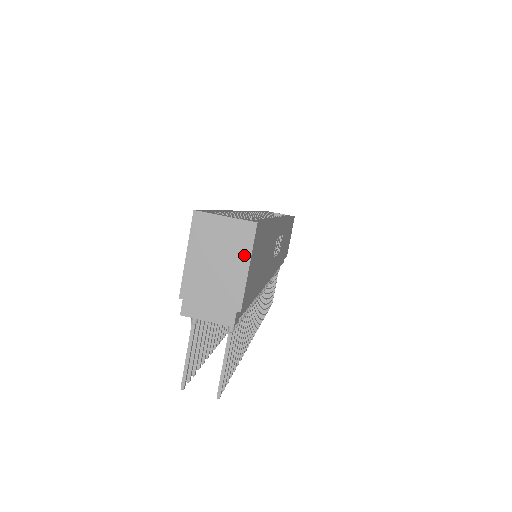
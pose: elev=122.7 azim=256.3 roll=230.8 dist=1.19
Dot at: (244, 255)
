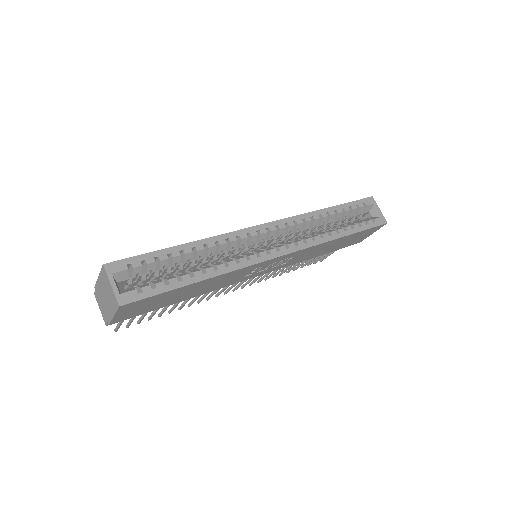
Dot at: (113, 310)
